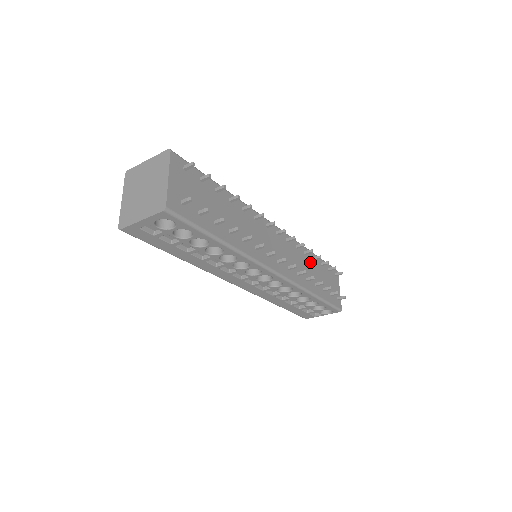
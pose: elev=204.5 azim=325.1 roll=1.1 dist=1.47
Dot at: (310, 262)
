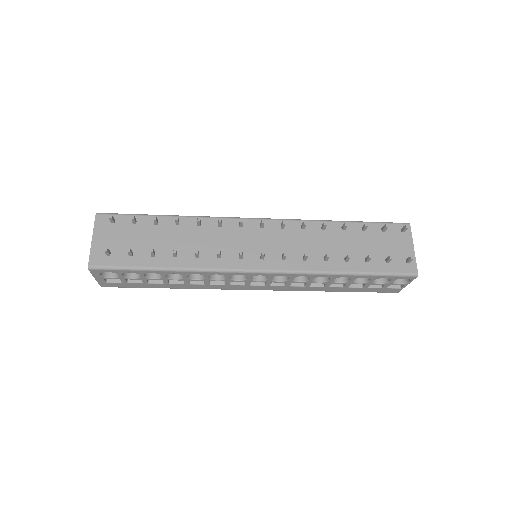
Dot at: (335, 235)
